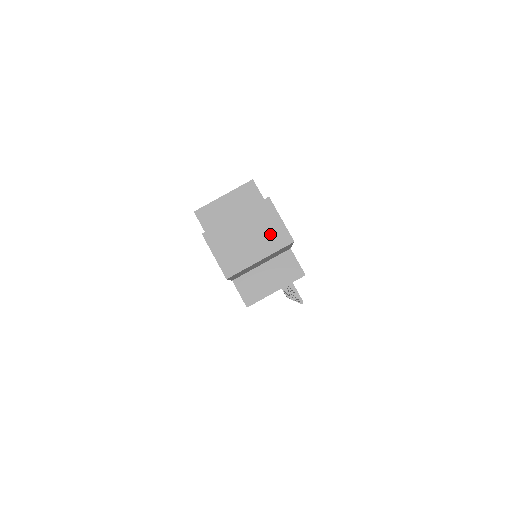
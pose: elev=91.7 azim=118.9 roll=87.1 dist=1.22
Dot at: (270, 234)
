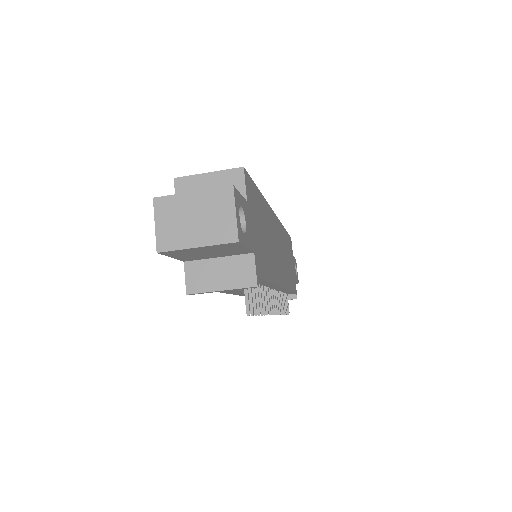
Dot at: (218, 224)
